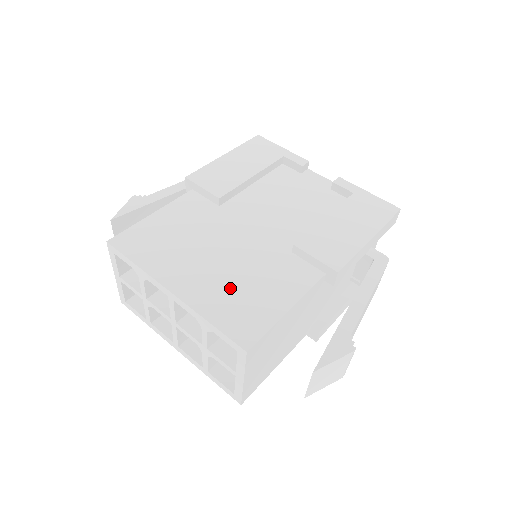
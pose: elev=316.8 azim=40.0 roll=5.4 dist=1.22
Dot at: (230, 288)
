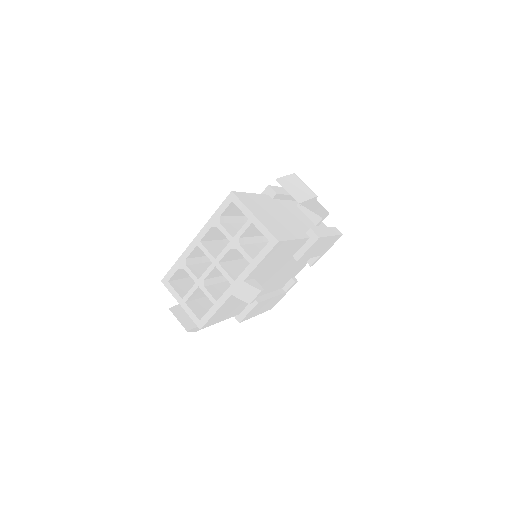
Dot at: occluded
